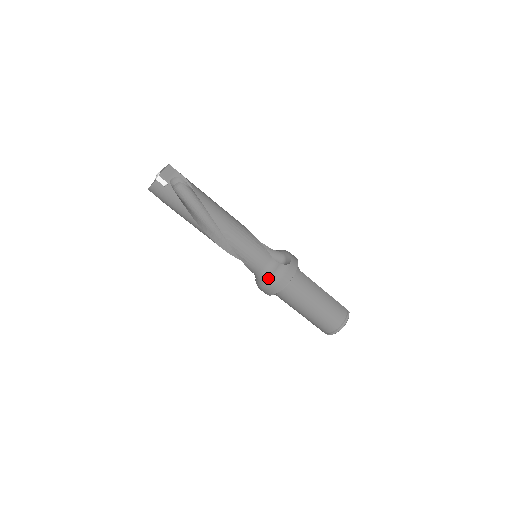
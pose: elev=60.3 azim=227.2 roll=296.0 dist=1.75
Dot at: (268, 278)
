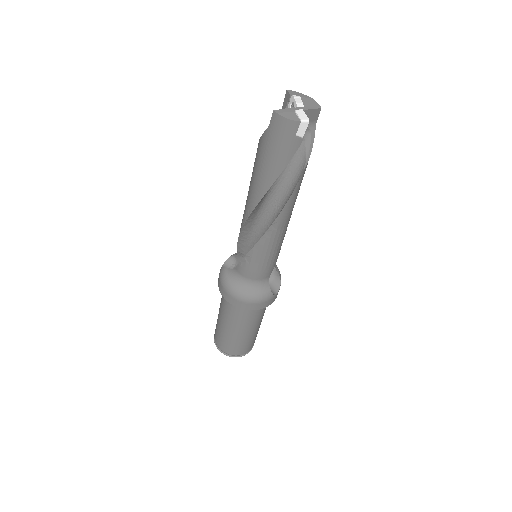
Dot at: (247, 291)
